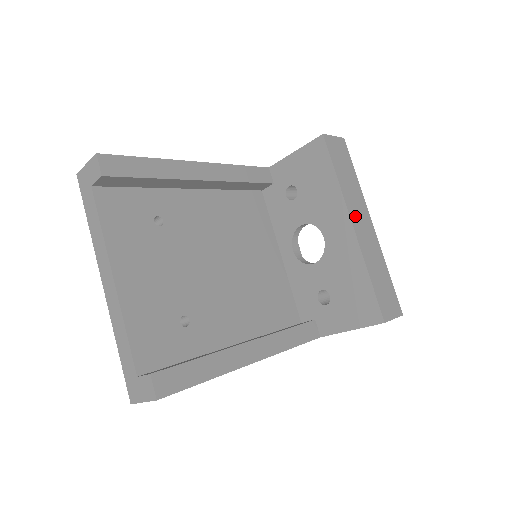
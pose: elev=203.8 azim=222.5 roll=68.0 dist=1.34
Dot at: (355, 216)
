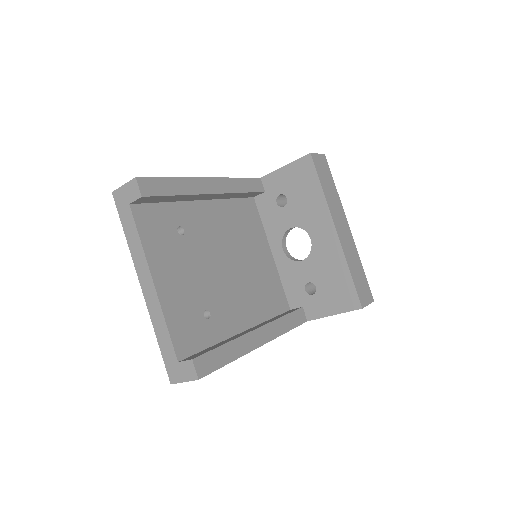
Dot at: (337, 222)
